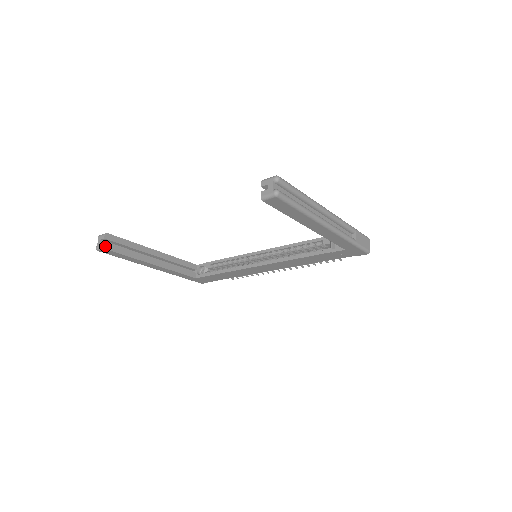
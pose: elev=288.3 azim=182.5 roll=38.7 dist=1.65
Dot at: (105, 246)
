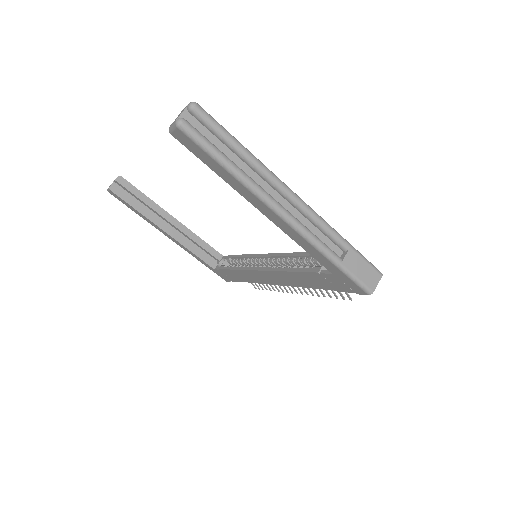
Dot at: (112, 188)
